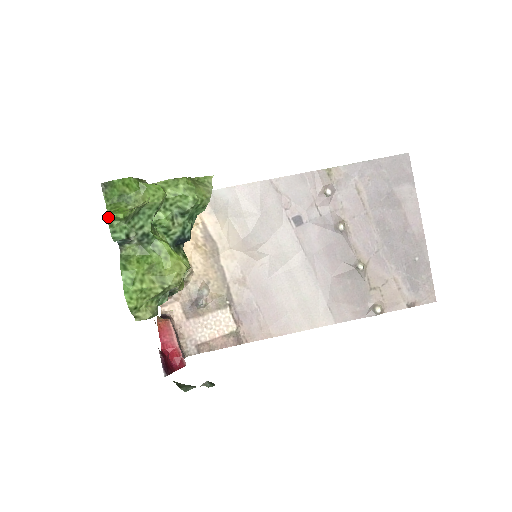
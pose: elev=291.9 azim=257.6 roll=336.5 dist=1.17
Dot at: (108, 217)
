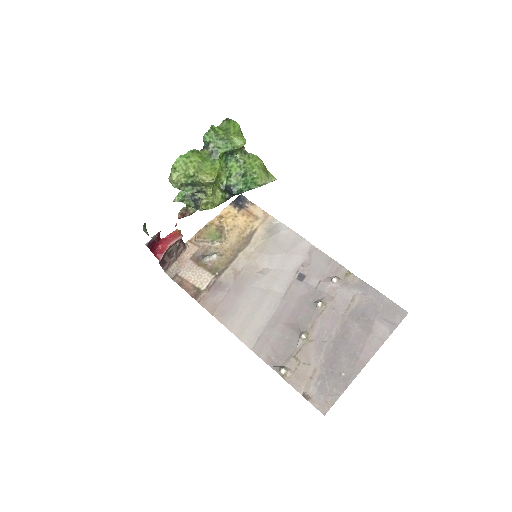
Dot at: (212, 126)
